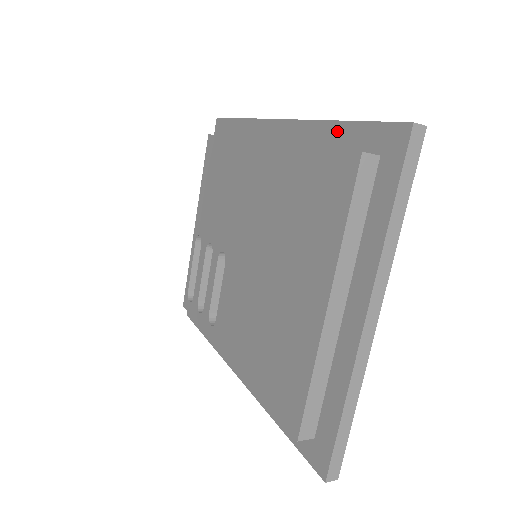
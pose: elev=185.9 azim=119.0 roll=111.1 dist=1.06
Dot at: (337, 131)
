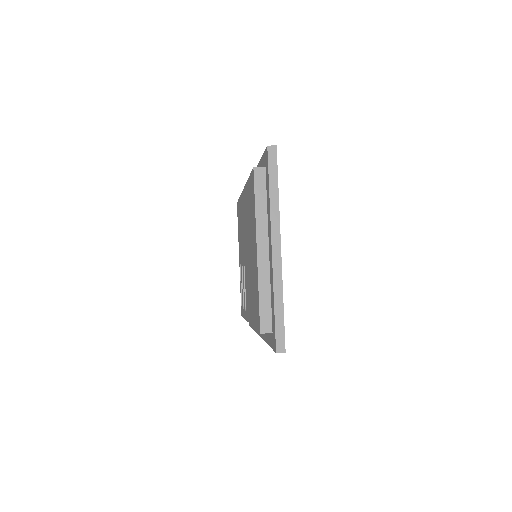
Dot at: (260, 166)
